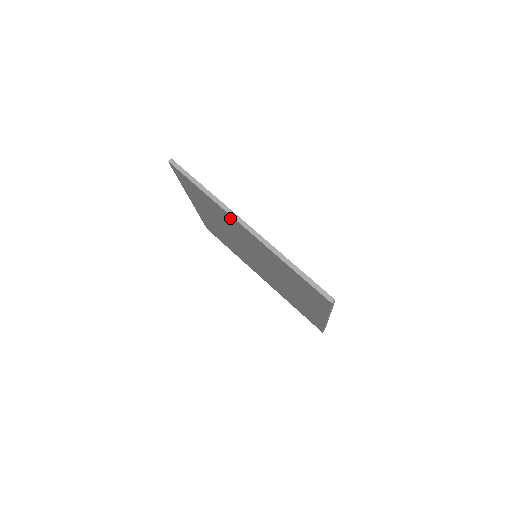
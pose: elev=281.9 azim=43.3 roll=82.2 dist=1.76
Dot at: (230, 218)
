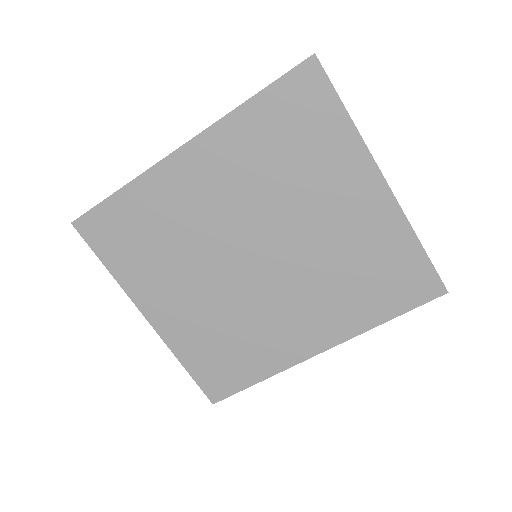
Dot at: (167, 176)
